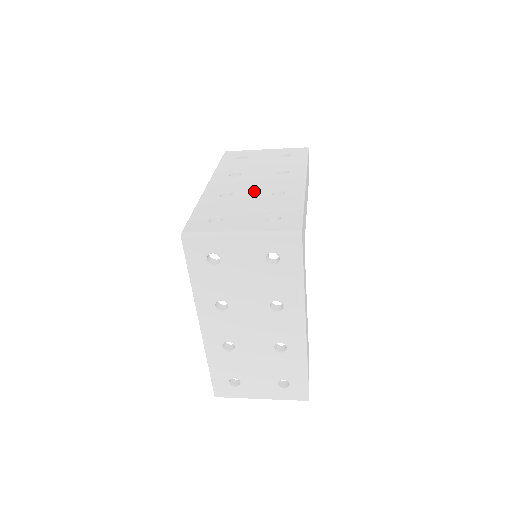
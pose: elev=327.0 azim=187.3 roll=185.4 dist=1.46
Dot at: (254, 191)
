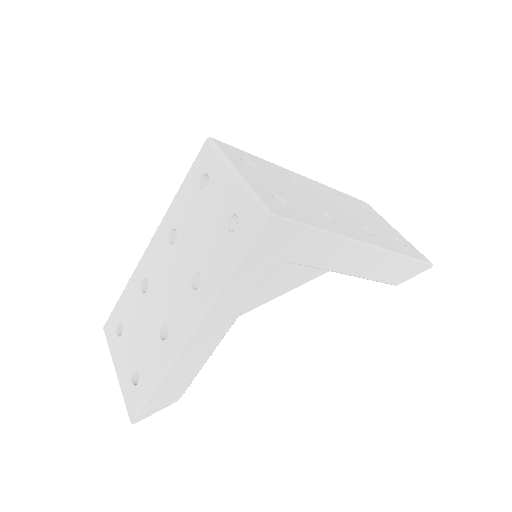
Dot at: (317, 201)
